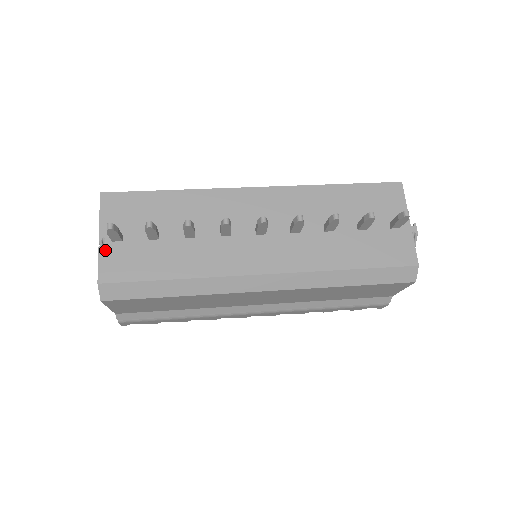
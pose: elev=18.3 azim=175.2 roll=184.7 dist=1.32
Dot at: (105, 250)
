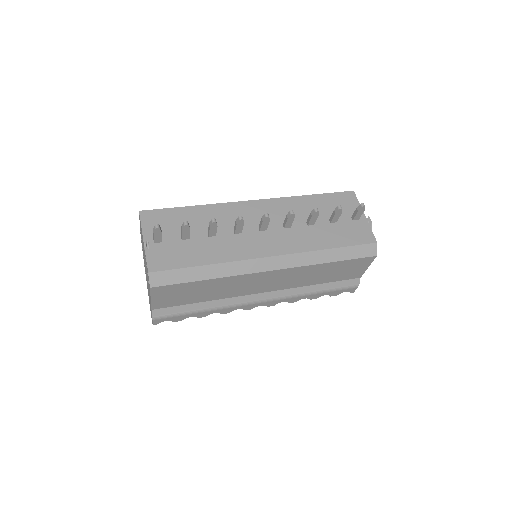
Dot at: (150, 249)
